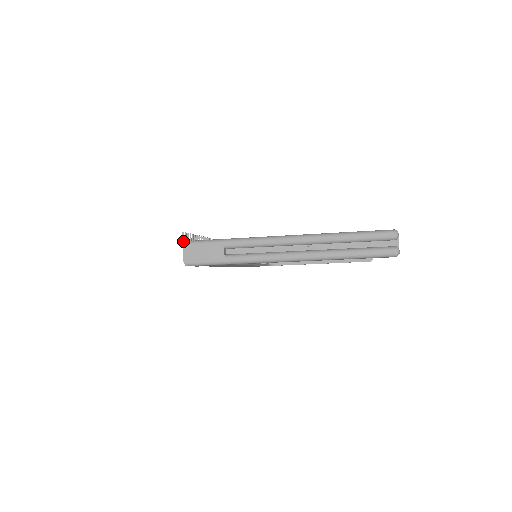
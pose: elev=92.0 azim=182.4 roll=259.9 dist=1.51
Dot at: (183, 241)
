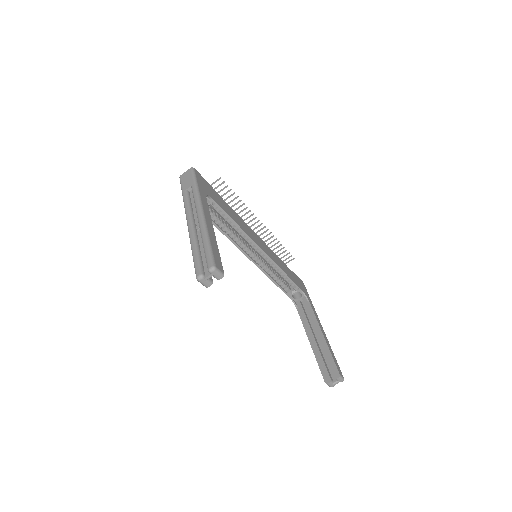
Dot at: (215, 181)
